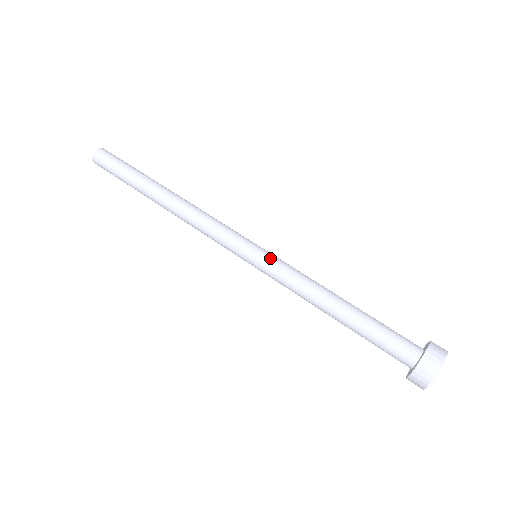
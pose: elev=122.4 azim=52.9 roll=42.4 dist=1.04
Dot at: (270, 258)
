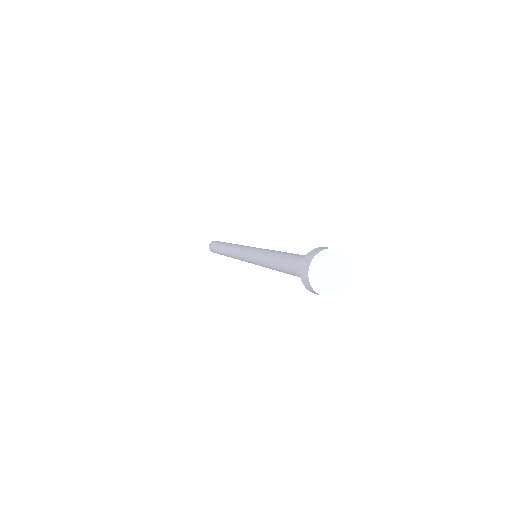
Dot at: (260, 248)
